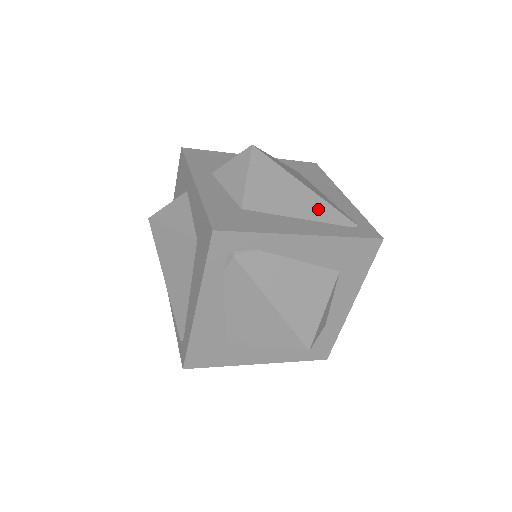
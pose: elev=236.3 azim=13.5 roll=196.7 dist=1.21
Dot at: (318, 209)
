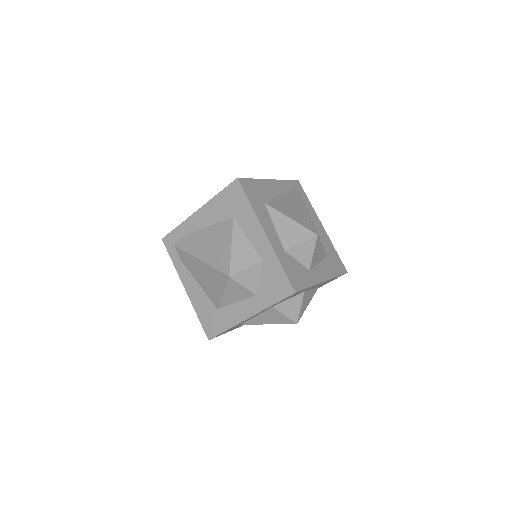
Dot at: occluded
